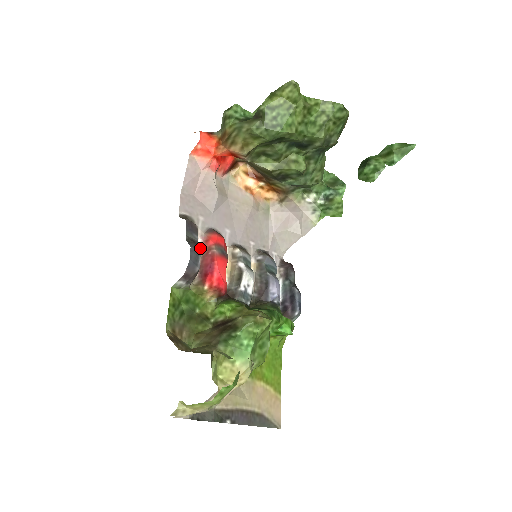
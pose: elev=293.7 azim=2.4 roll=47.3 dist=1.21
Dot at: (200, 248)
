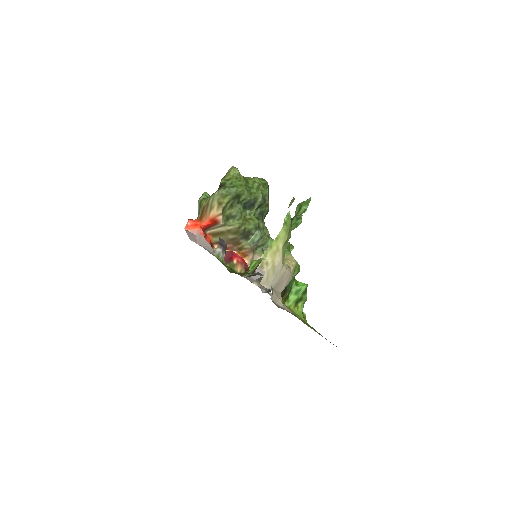
Dot at: occluded
